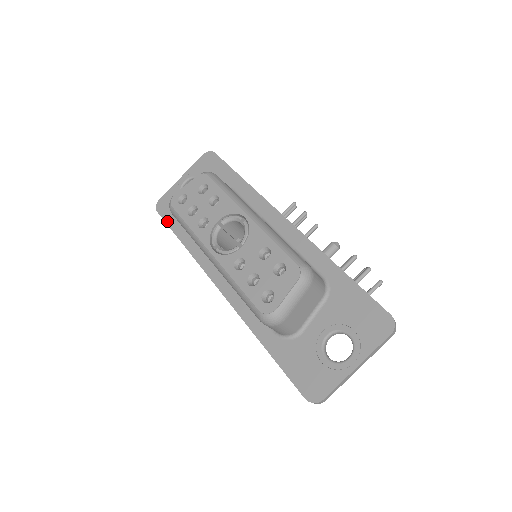
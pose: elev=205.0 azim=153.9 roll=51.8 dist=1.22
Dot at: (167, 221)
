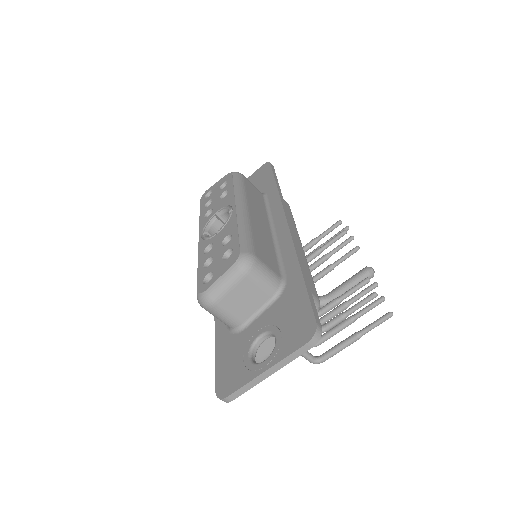
Dot at: occluded
